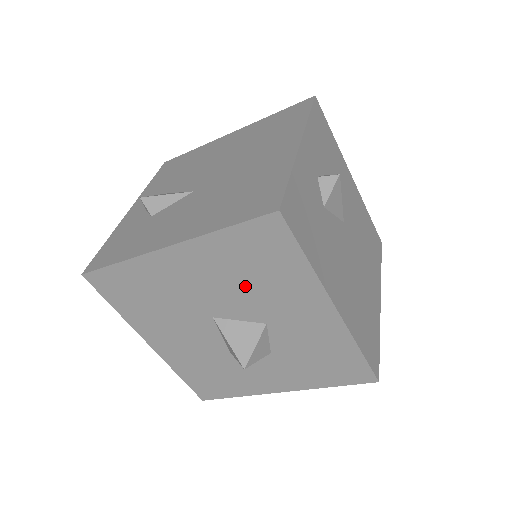
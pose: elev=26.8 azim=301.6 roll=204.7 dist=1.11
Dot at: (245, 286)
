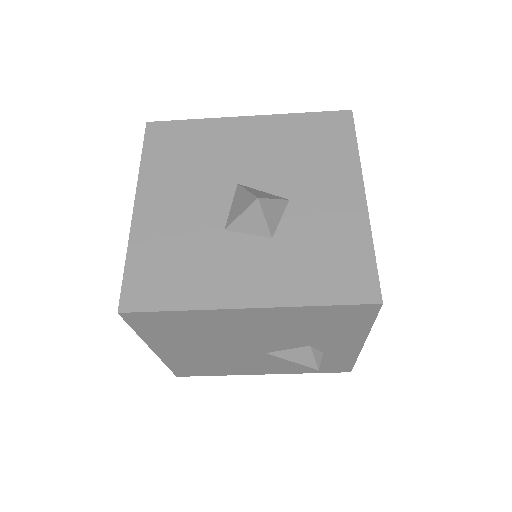
Dot at: (292, 159)
